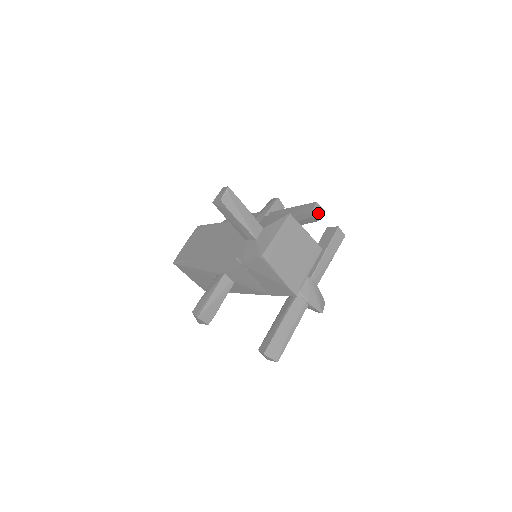
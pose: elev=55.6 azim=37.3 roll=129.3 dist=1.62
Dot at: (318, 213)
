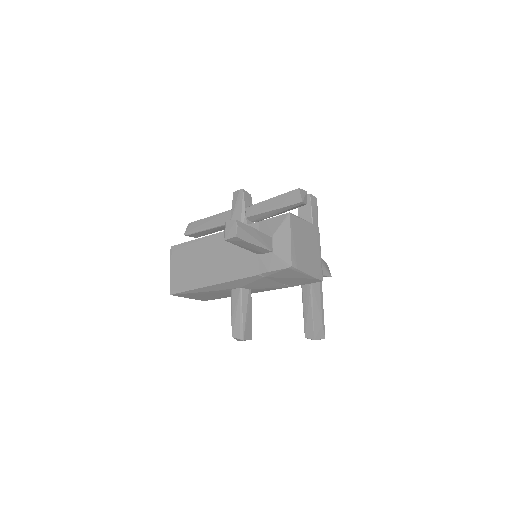
Dot at: (305, 198)
